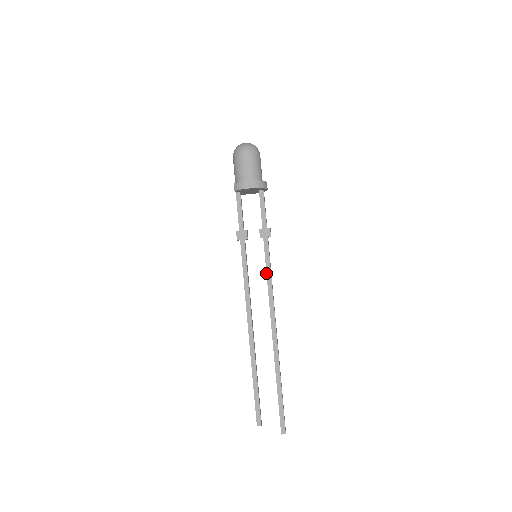
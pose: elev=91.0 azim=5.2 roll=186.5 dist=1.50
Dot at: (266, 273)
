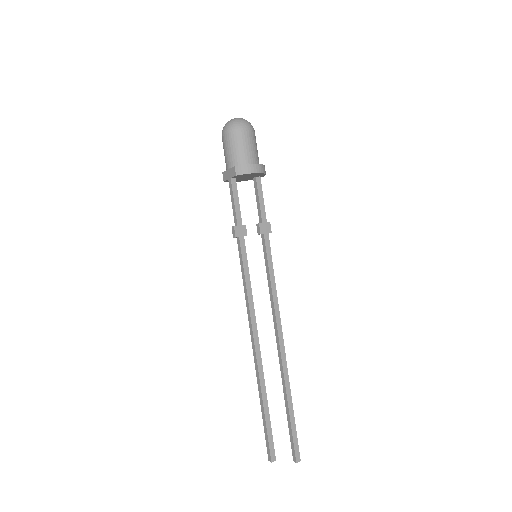
Dot at: (269, 276)
